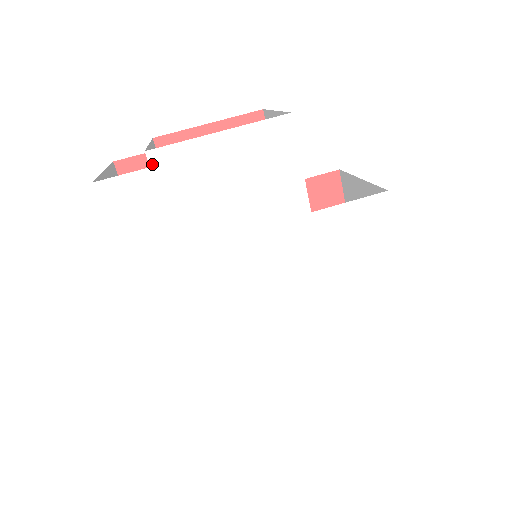
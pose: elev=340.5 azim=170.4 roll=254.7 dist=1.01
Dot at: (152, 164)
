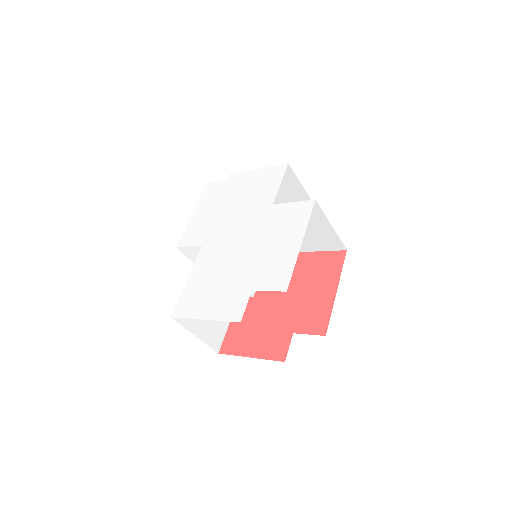
Dot at: (228, 178)
